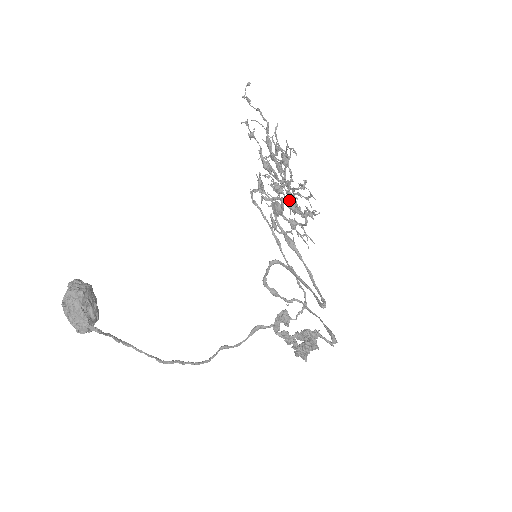
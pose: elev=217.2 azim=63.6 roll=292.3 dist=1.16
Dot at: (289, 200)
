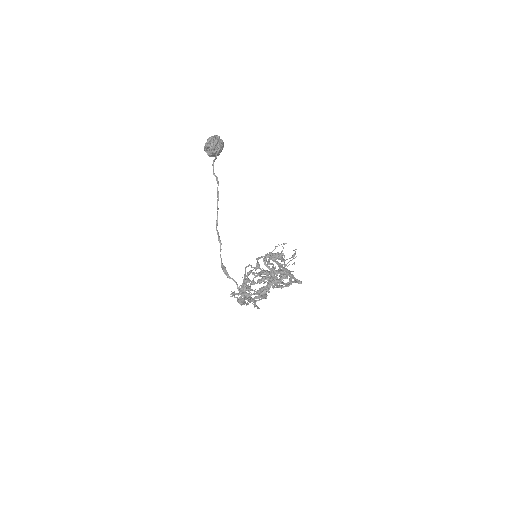
Dot at: occluded
